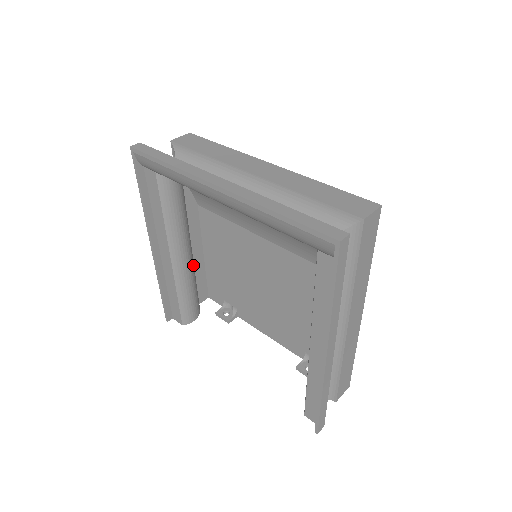
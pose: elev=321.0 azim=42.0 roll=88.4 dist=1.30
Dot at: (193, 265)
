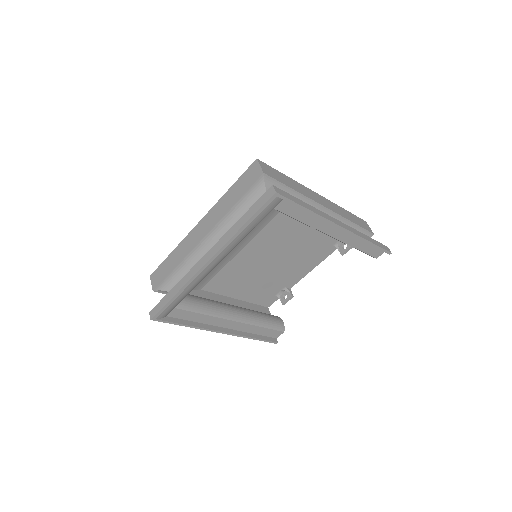
Dot at: (243, 308)
